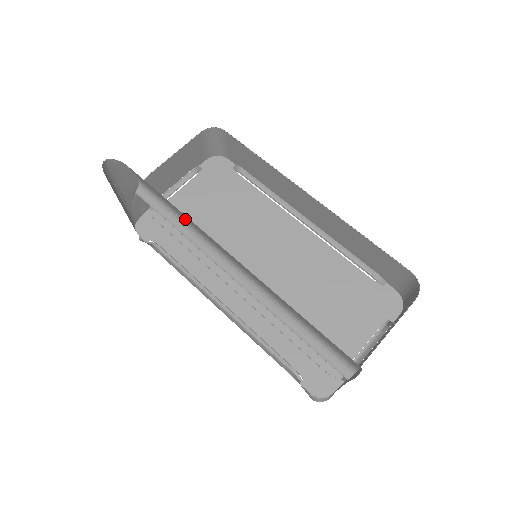
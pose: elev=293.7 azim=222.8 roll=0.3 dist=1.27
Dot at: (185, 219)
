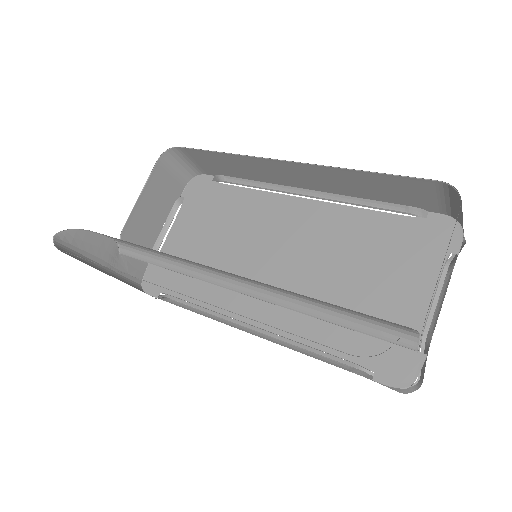
Dot at: (165, 254)
